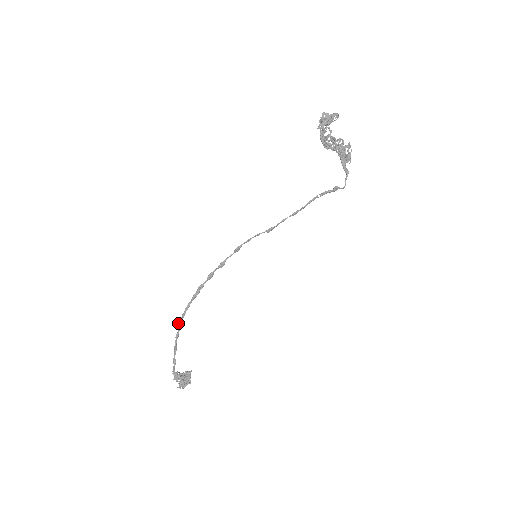
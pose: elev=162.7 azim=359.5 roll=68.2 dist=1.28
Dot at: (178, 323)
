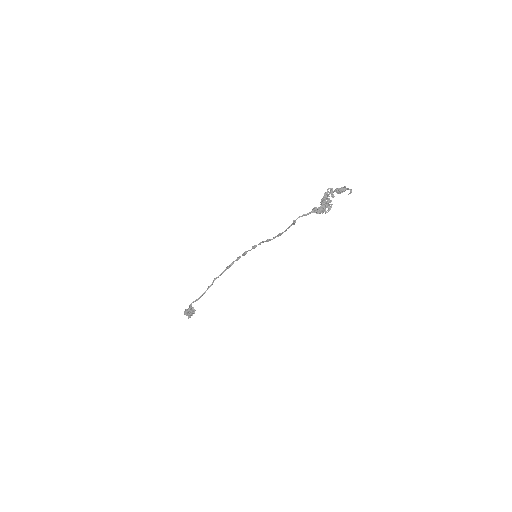
Dot at: (214, 279)
